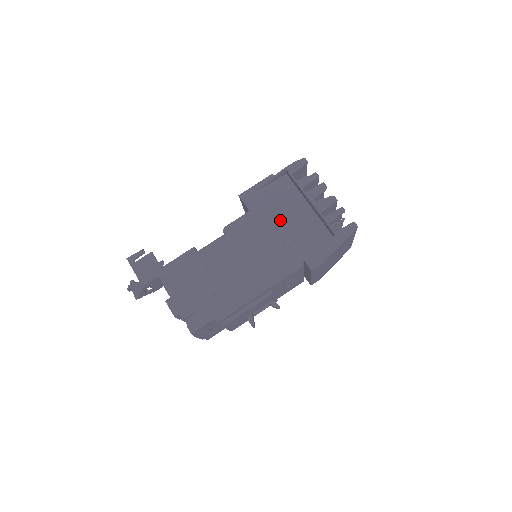
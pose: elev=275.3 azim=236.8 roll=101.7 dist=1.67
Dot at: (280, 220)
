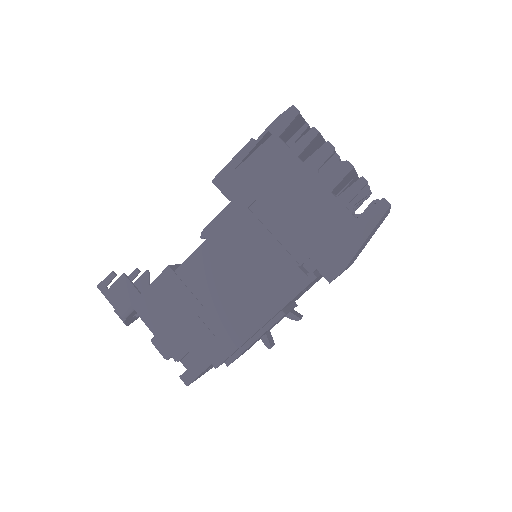
Dot at: (275, 209)
